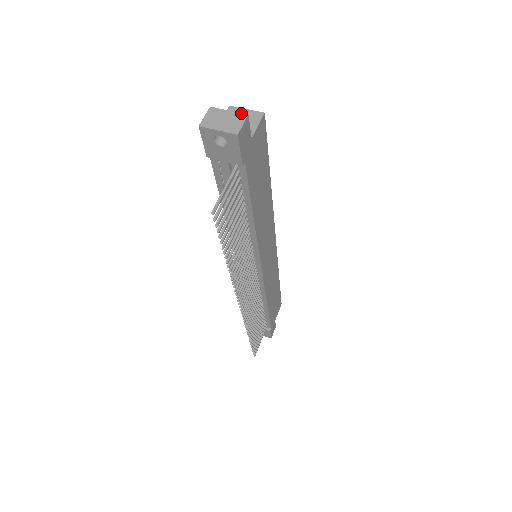
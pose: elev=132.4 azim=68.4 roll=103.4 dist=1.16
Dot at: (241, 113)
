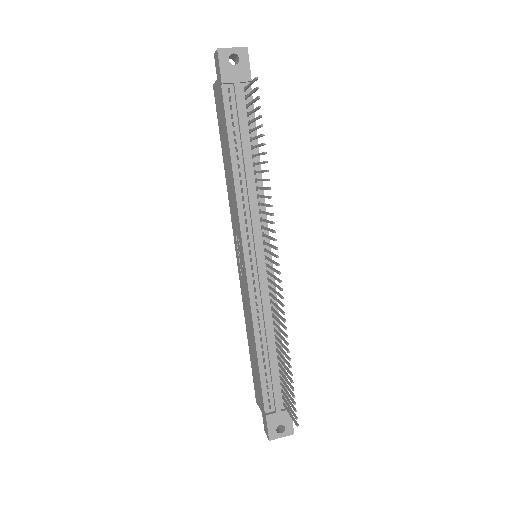
Dot at: occluded
